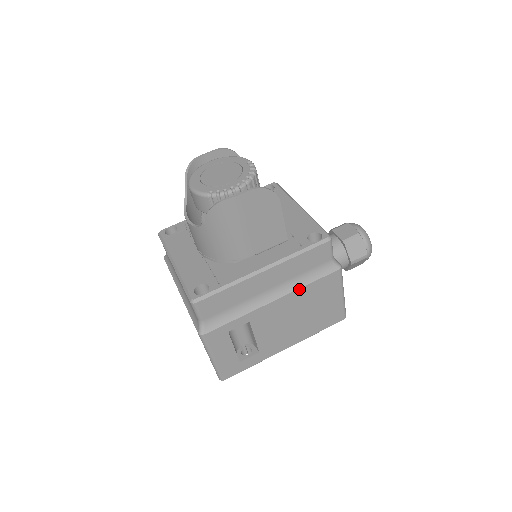
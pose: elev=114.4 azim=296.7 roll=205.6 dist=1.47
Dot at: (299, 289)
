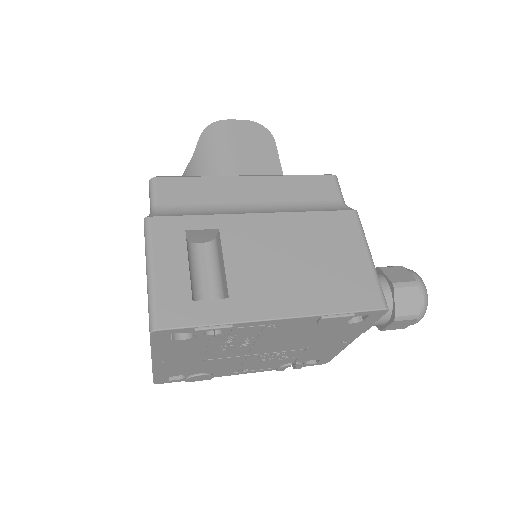
Dot at: (295, 213)
